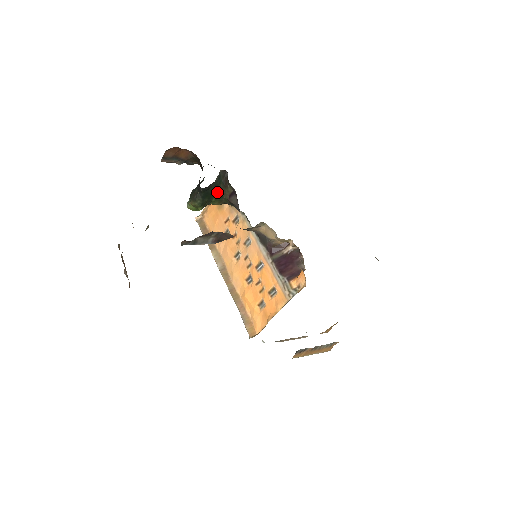
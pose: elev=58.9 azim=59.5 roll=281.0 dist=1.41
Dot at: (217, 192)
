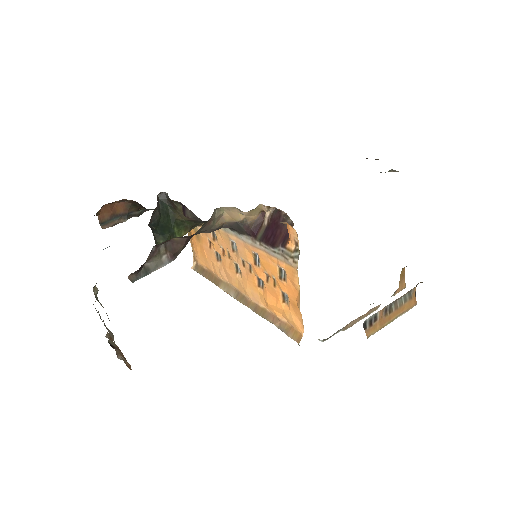
Dot at: (172, 220)
